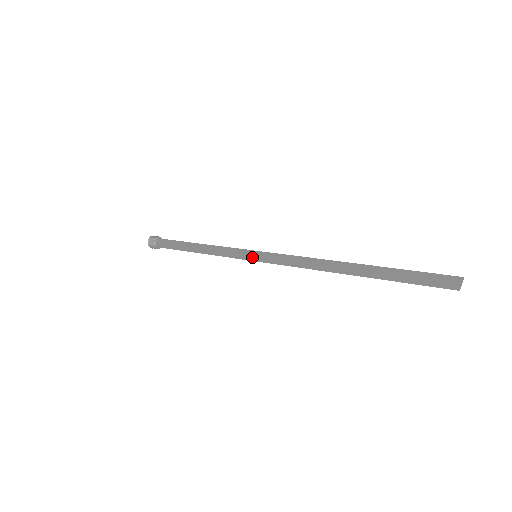
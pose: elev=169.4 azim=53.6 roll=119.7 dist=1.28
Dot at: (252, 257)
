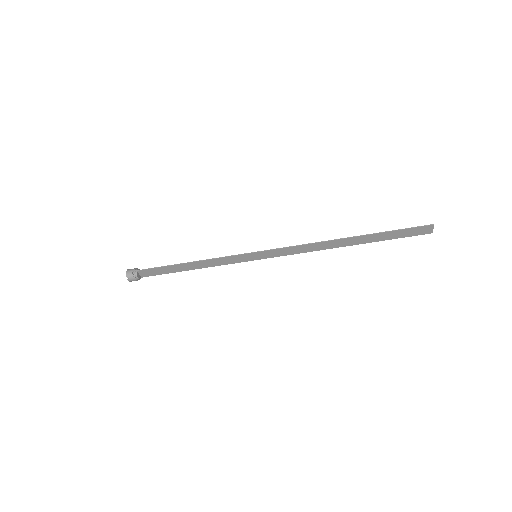
Dot at: (253, 254)
